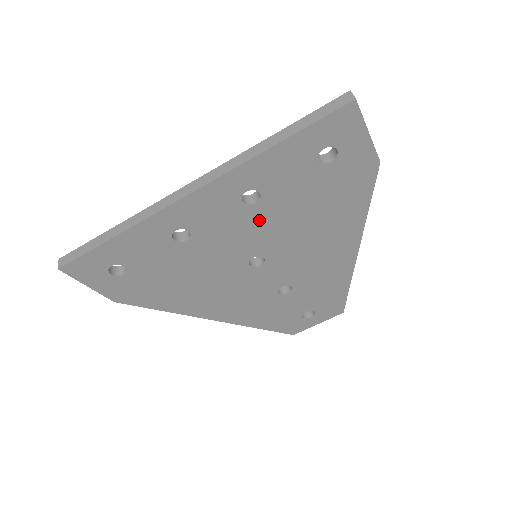
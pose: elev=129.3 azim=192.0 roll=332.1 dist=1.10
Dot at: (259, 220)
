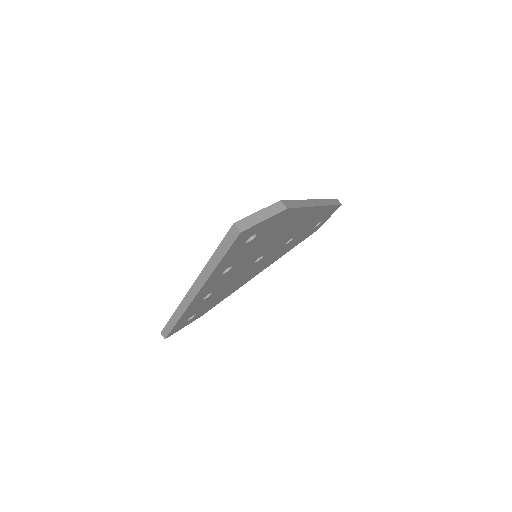
Dot at: (241, 264)
